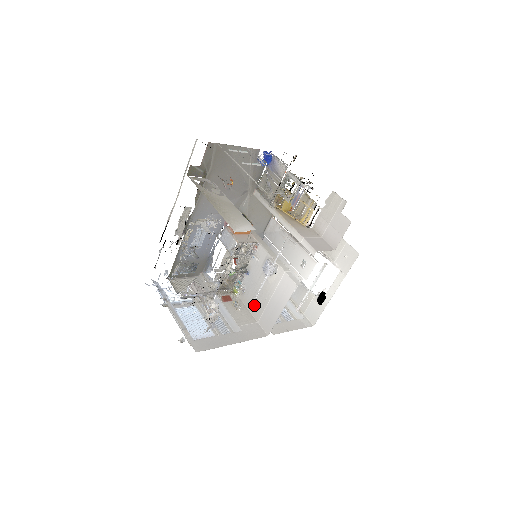
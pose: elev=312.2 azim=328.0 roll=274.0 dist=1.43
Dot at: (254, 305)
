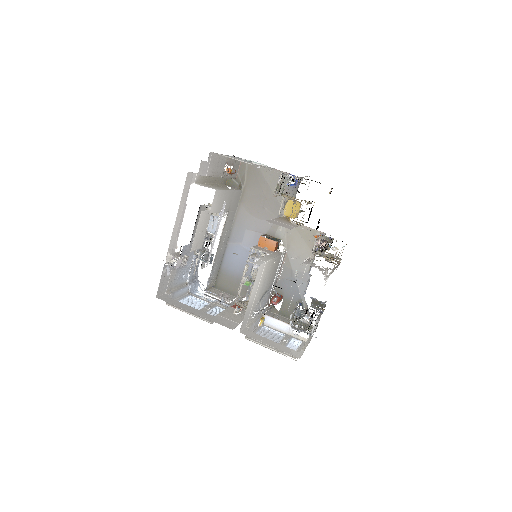
Dot at: occluded
